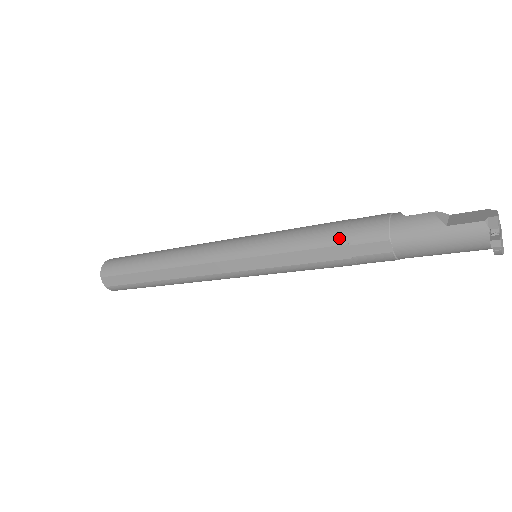
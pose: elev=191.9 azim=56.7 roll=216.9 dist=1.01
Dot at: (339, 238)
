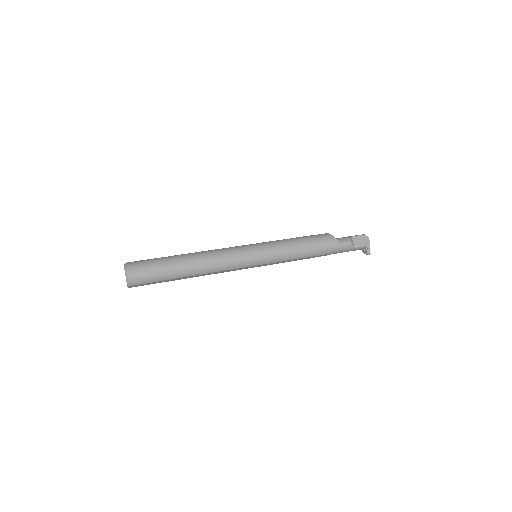
Dot at: (312, 254)
